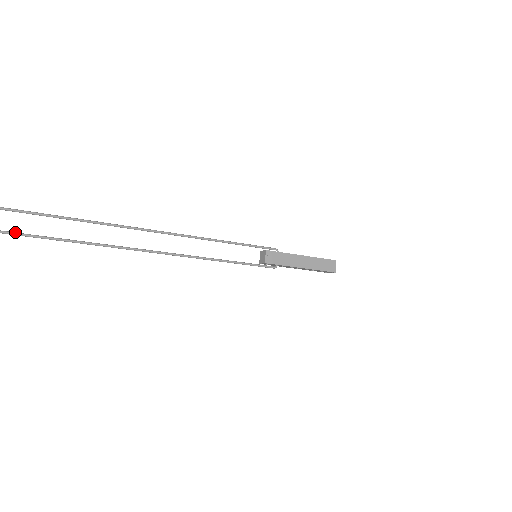
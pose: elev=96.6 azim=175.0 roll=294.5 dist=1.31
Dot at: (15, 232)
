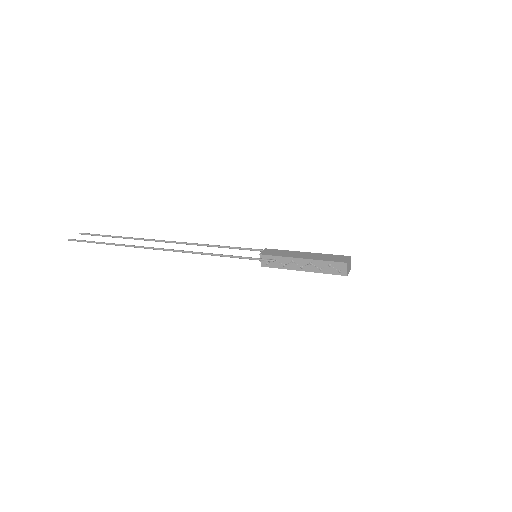
Dot at: (89, 241)
